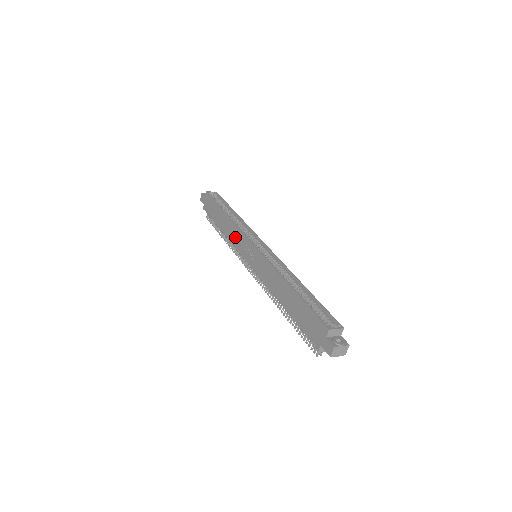
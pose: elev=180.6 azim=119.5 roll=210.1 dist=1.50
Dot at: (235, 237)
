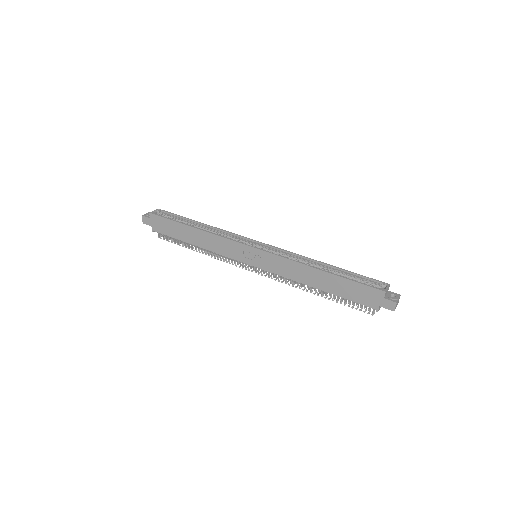
Dot at: (222, 247)
